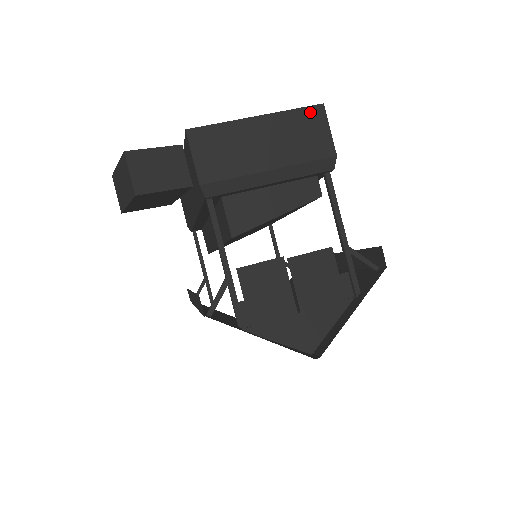
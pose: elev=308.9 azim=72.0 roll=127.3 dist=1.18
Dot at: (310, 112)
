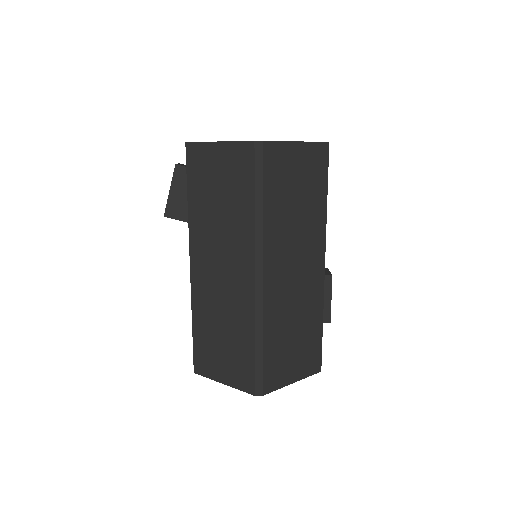
Dot at: occluded
